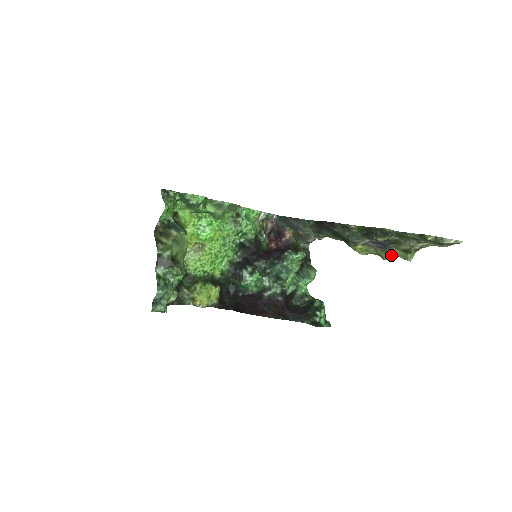
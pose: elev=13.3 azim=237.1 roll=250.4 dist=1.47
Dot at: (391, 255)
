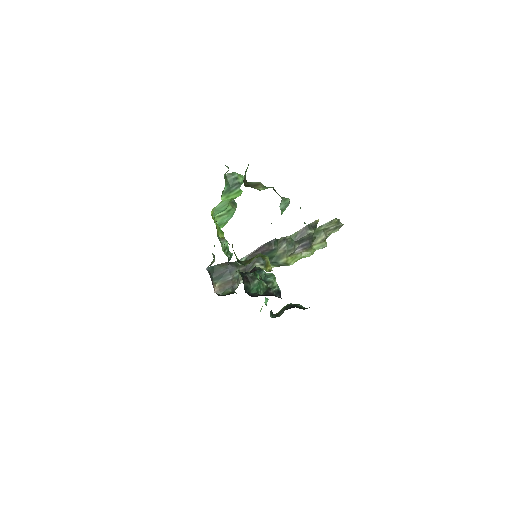
Dot at: (314, 250)
